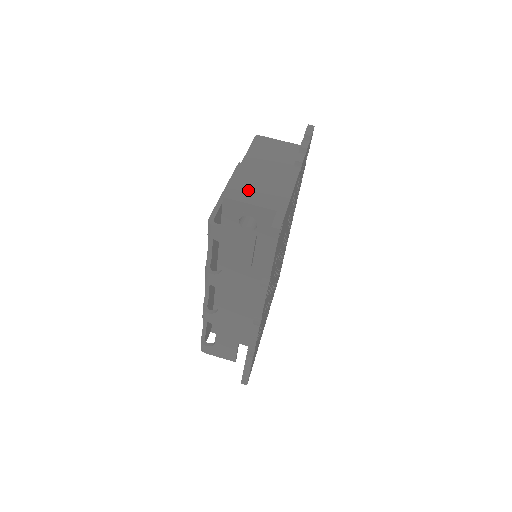
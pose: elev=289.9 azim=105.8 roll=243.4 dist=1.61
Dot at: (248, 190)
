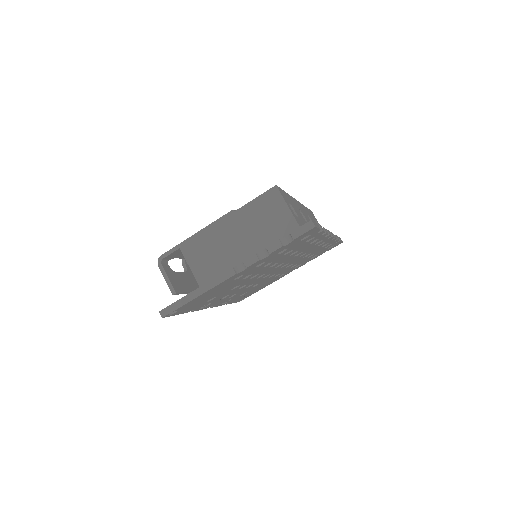
Dot at: (201, 252)
